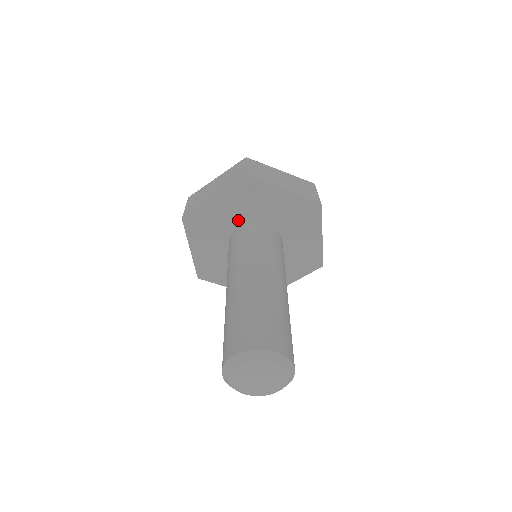
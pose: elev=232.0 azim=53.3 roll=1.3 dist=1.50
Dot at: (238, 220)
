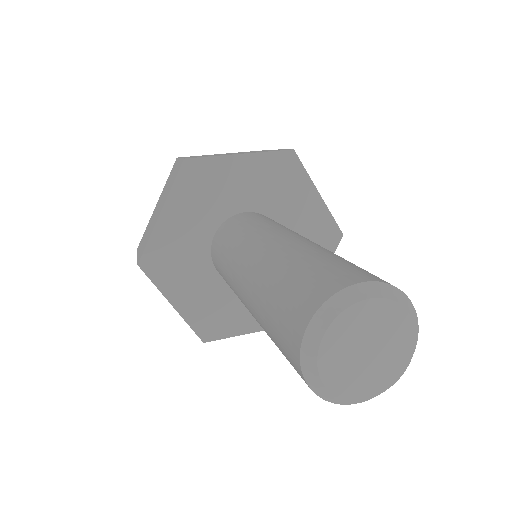
Dot at: (208, 227)
